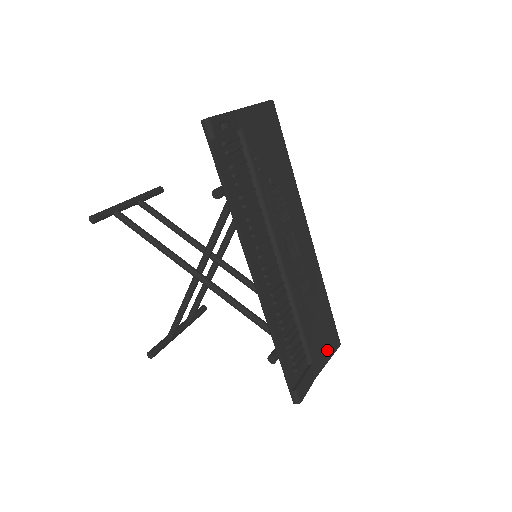
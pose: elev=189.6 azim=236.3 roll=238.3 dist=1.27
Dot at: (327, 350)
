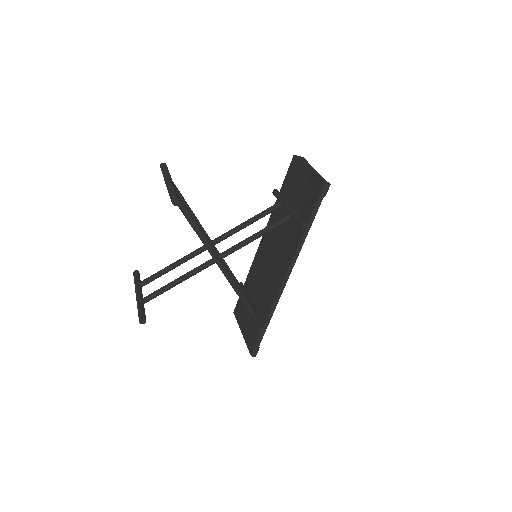
Dot at: occluded
